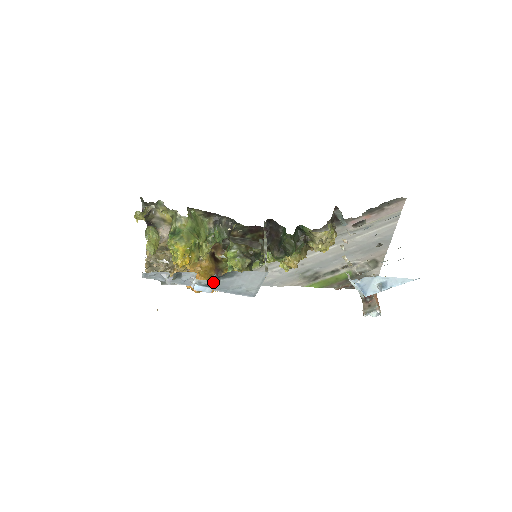
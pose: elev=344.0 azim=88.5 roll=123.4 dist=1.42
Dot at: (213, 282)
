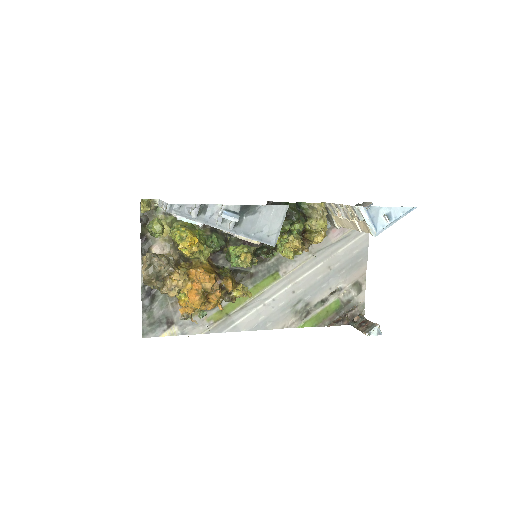
Dot at: occluded
